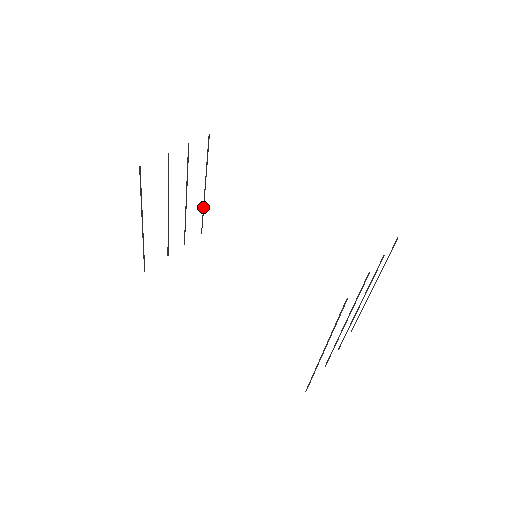
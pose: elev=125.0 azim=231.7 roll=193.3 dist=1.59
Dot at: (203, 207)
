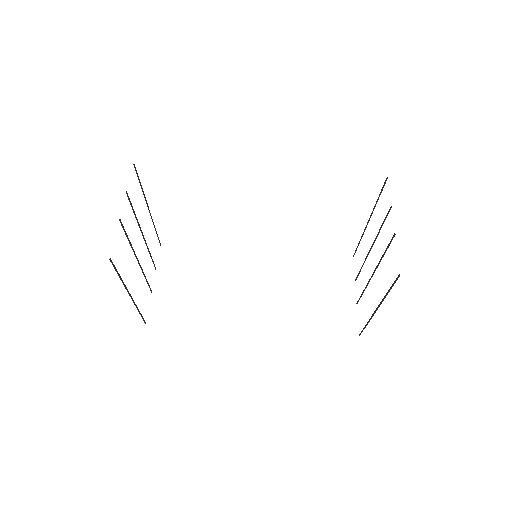
Dot at: (154, 226)
